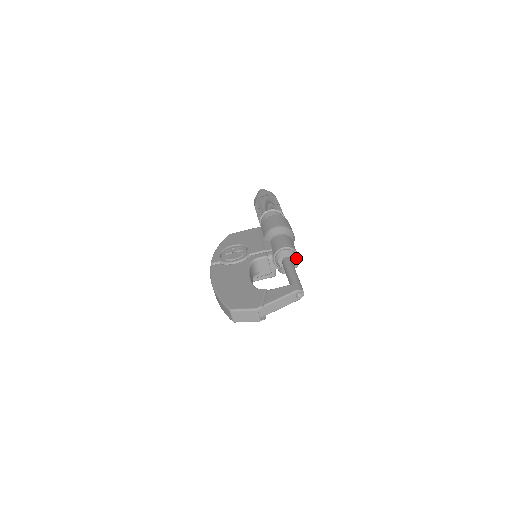
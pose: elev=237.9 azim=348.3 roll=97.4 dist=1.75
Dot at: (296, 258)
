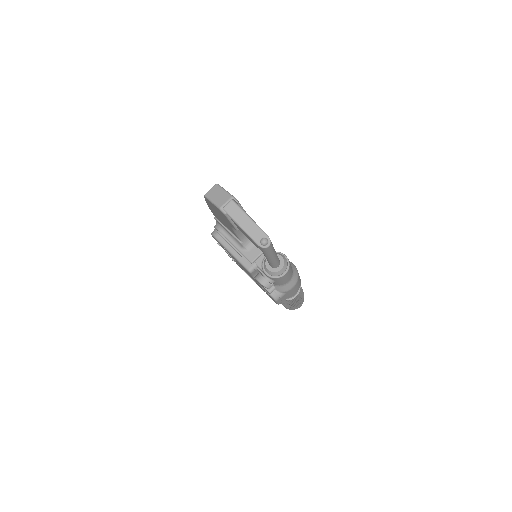
Dot at: (282, 273)
